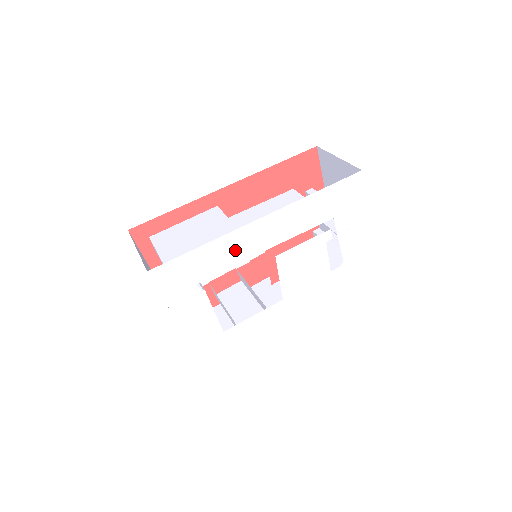
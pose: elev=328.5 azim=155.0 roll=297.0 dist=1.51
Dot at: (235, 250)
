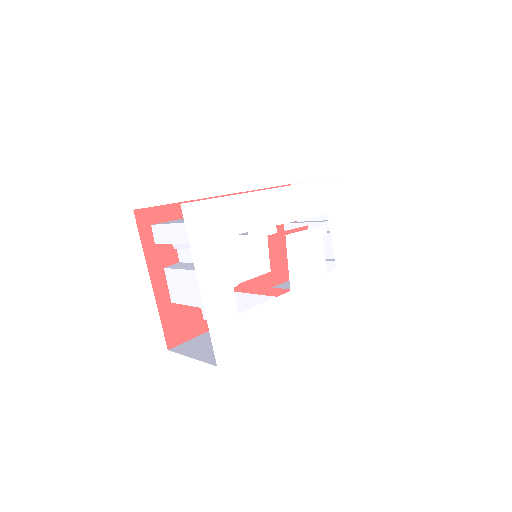
Dot at: (255, 213)
